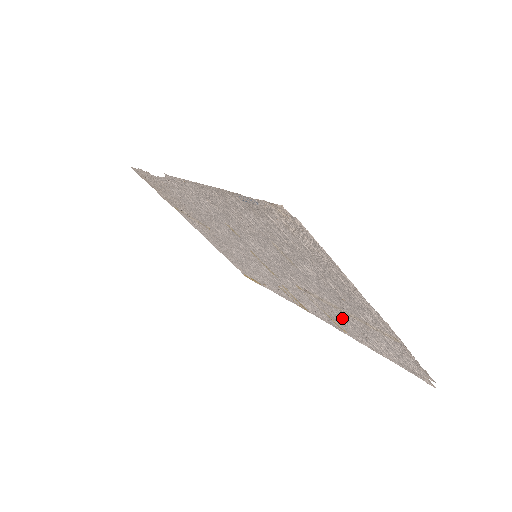
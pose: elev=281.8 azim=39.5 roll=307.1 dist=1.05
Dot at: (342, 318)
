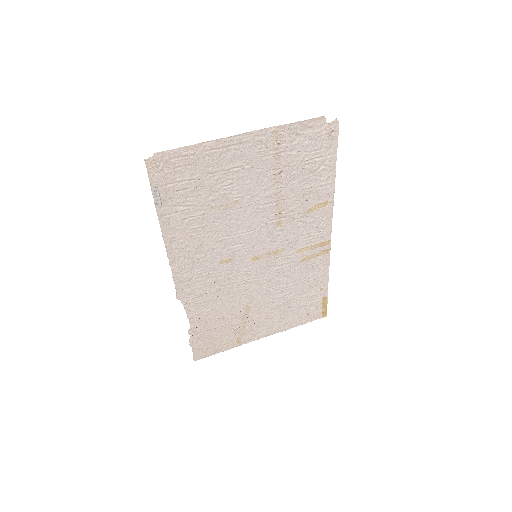
Dot at: (297, 190)
